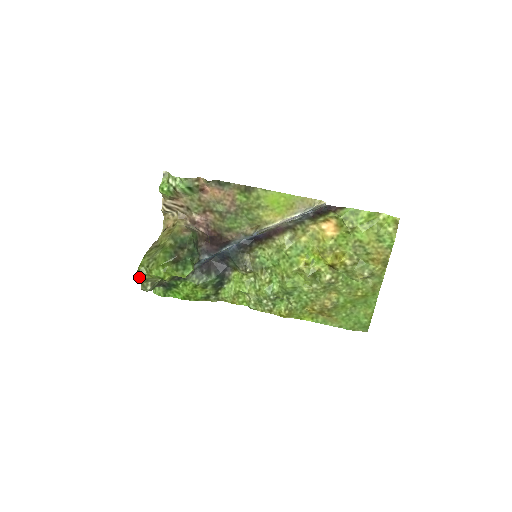
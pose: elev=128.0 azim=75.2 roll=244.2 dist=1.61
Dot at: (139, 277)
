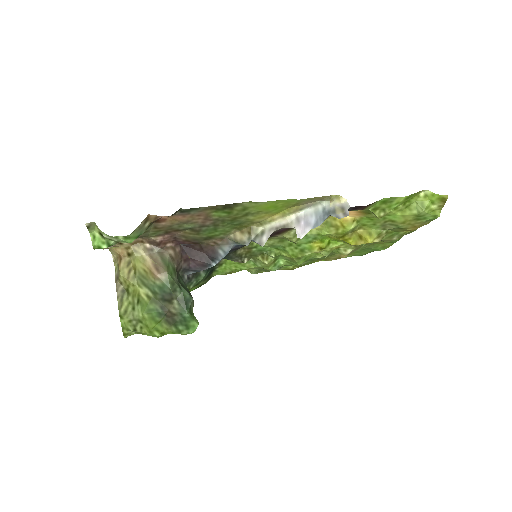
Dot at: occluded
